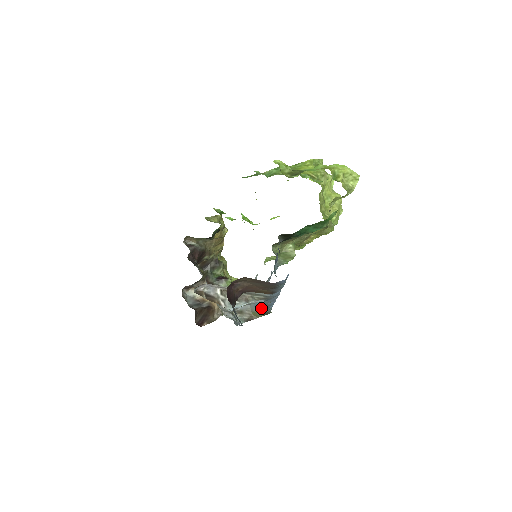
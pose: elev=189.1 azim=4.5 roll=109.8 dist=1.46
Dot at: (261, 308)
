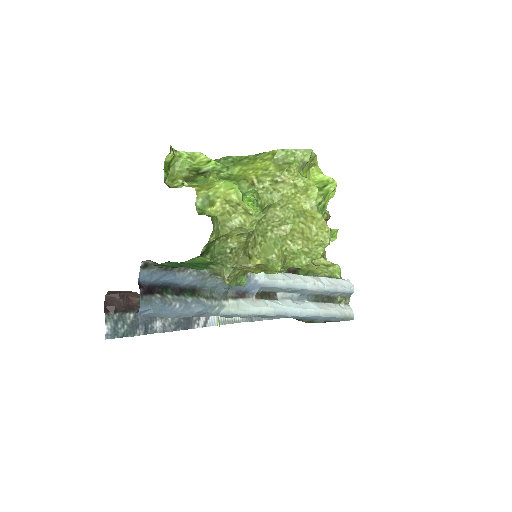
Dot at: occluded
